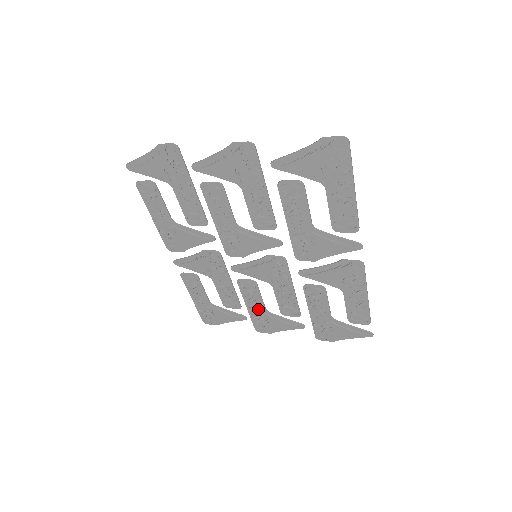
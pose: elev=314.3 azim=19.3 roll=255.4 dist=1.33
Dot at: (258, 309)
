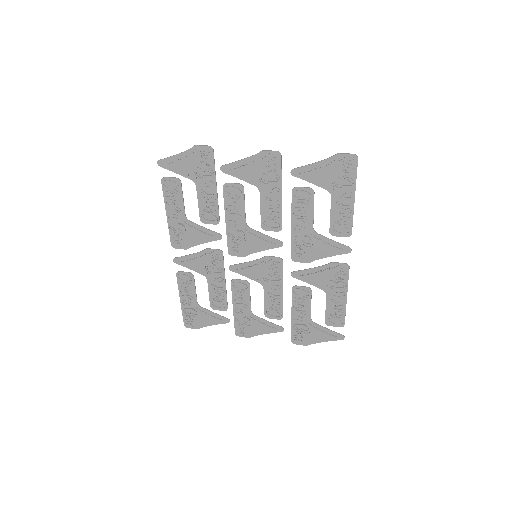
Dot at: (244, 311)
